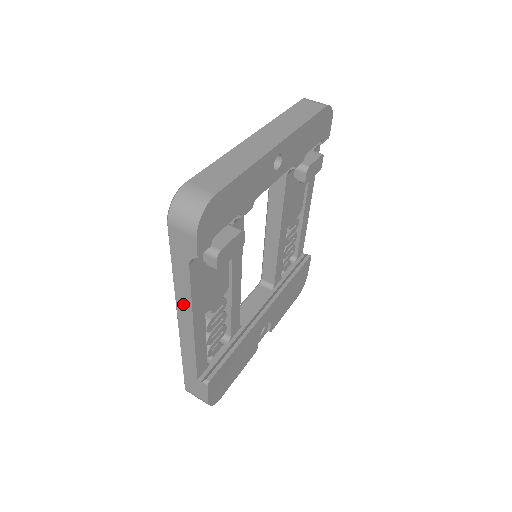
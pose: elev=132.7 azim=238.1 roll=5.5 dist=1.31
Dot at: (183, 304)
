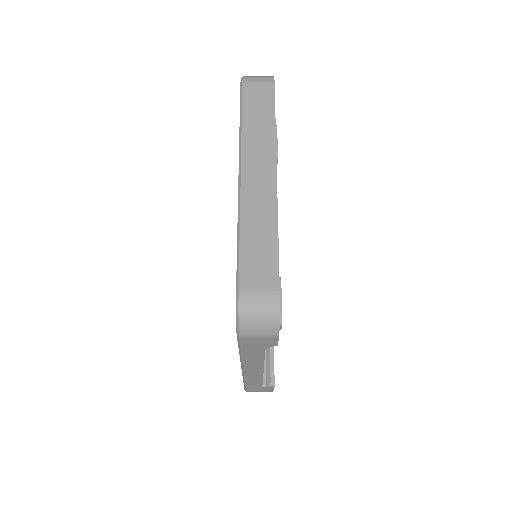
Dot at: (252, 365)
